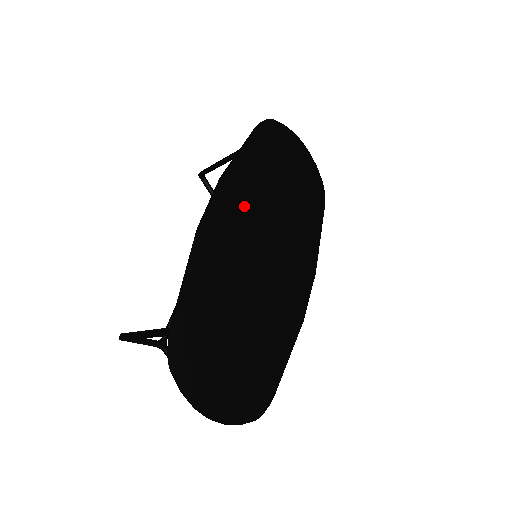
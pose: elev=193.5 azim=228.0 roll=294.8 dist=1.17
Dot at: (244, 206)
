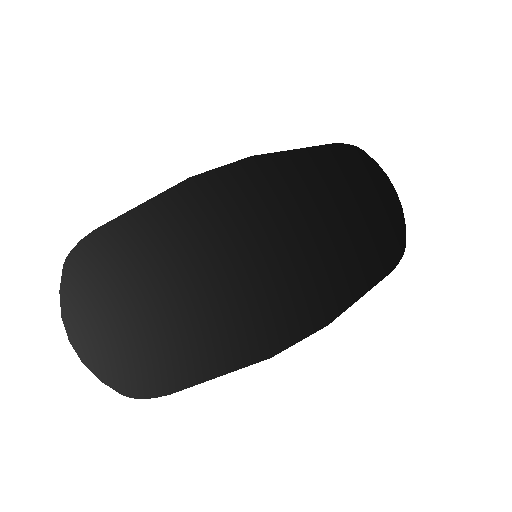
Dot at: (264, 195)
